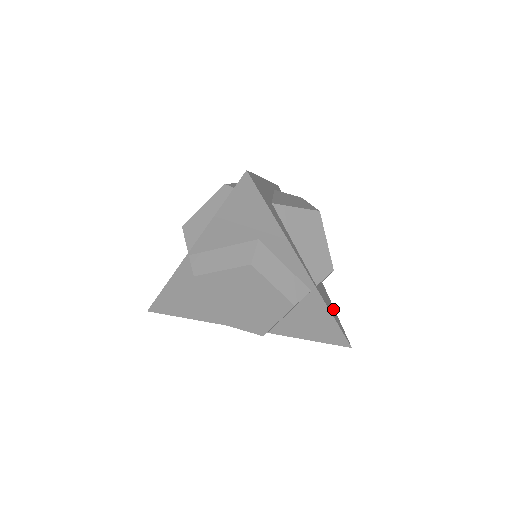
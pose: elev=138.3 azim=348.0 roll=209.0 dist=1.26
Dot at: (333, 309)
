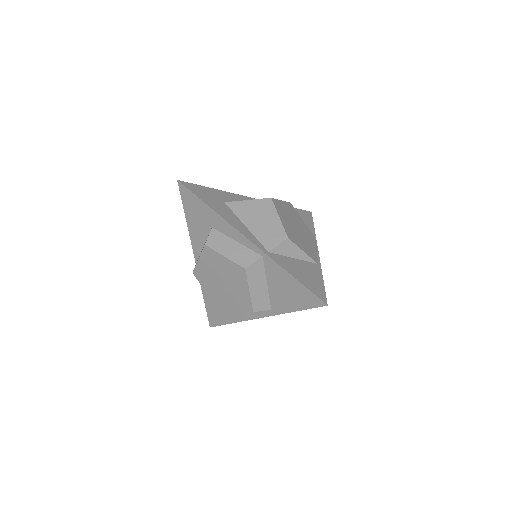
Dot at: (315, 278)
